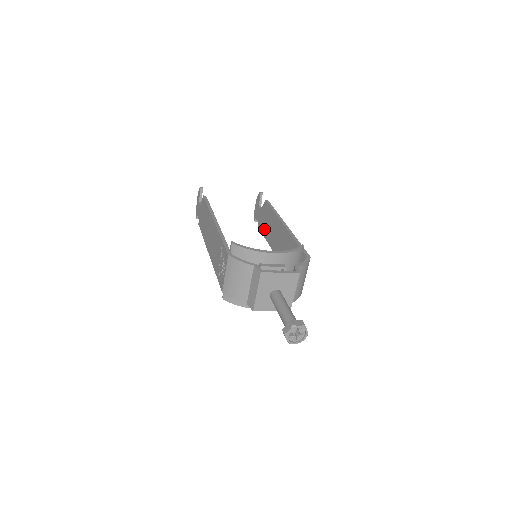
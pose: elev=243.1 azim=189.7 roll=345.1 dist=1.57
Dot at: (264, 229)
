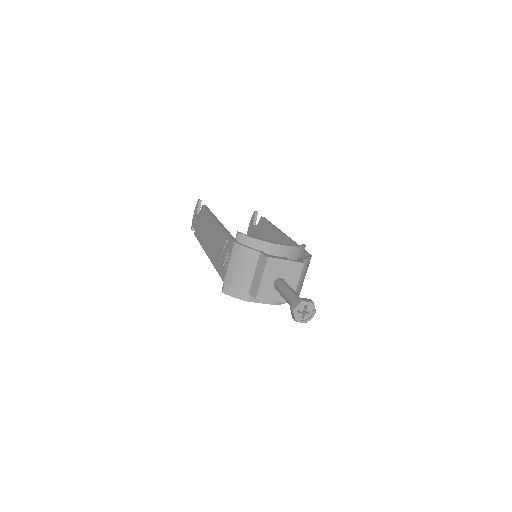
Dot at: occluded
